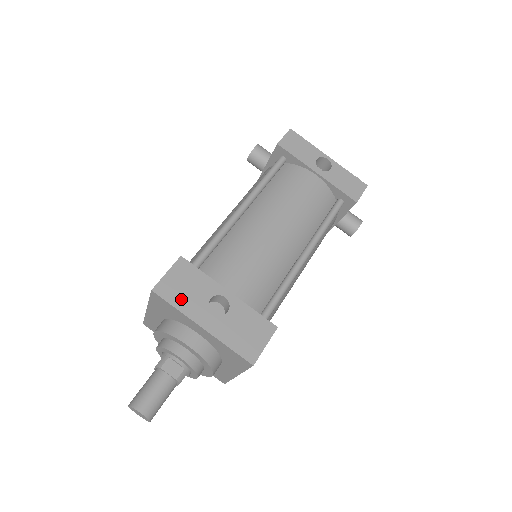
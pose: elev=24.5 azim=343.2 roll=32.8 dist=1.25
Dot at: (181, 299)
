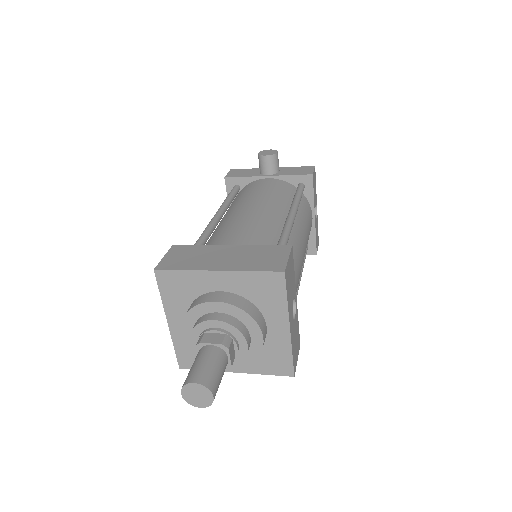
Dot at: (289, 291)
